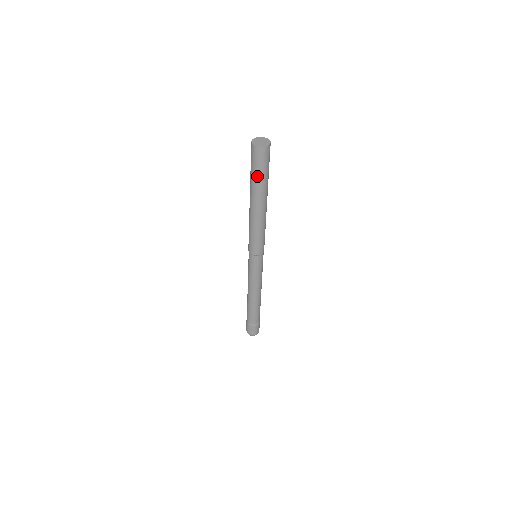
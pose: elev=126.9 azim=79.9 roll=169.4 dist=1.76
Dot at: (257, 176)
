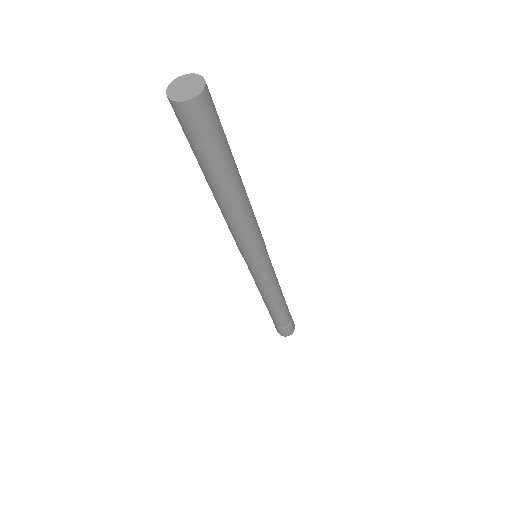
Dot at: (213, 152)
